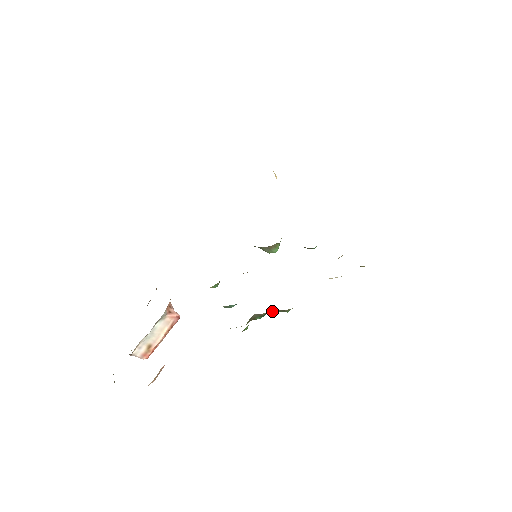
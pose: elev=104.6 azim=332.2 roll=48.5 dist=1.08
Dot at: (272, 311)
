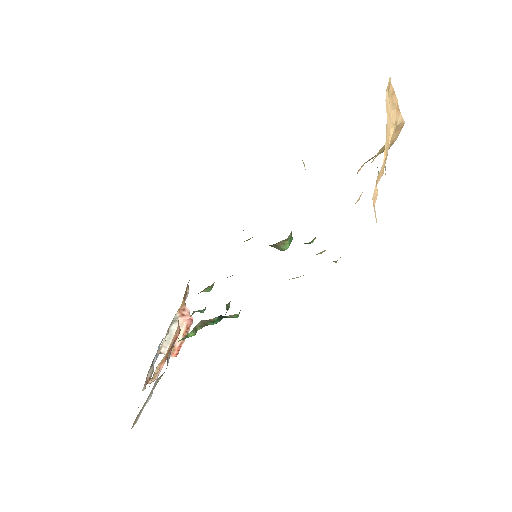
Dot at: (224, 316)
